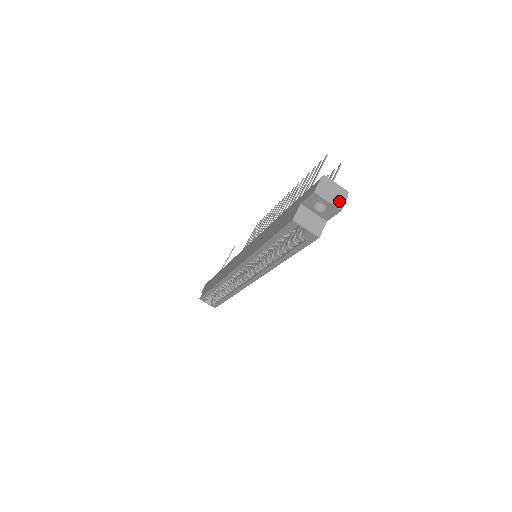
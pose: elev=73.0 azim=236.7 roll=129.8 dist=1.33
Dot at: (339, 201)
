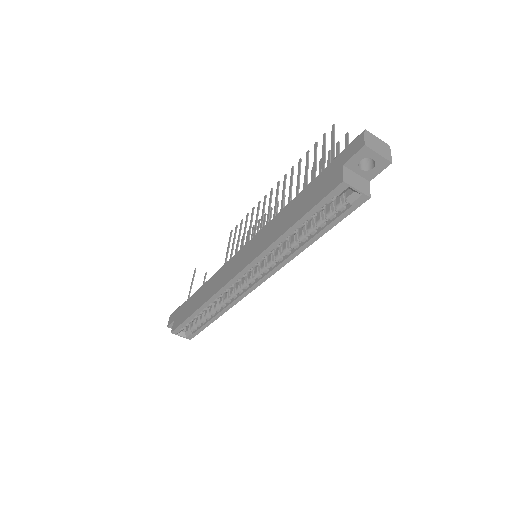
Dot at: (386, 154)
